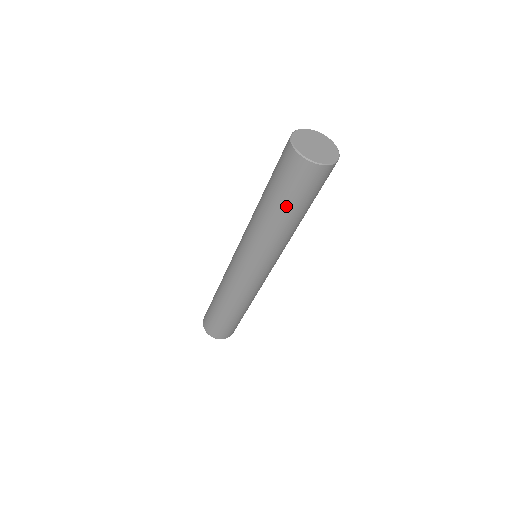
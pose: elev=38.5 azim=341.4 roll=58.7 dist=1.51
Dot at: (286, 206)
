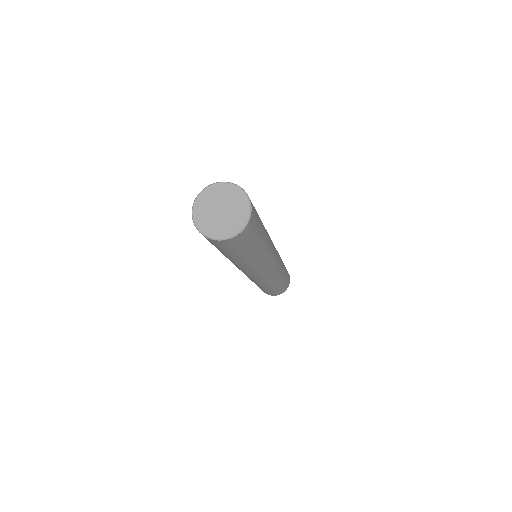
Dot at: occluded
